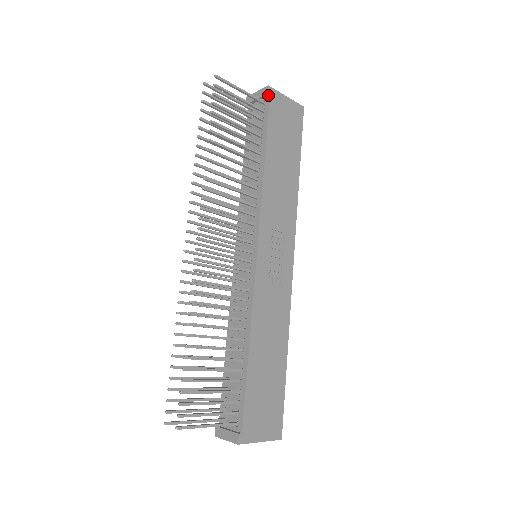
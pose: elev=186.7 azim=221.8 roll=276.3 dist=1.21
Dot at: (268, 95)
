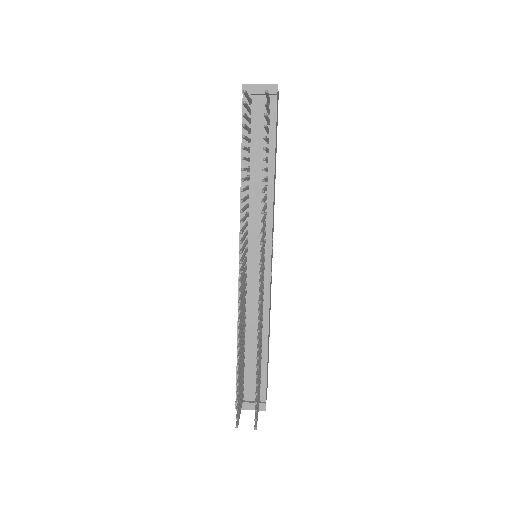
Dot at: (275, 94)
